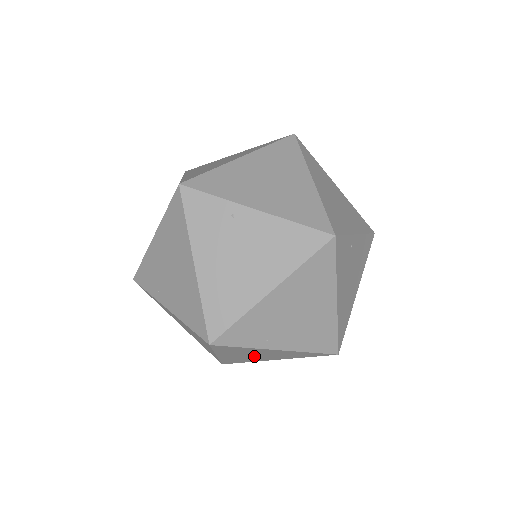
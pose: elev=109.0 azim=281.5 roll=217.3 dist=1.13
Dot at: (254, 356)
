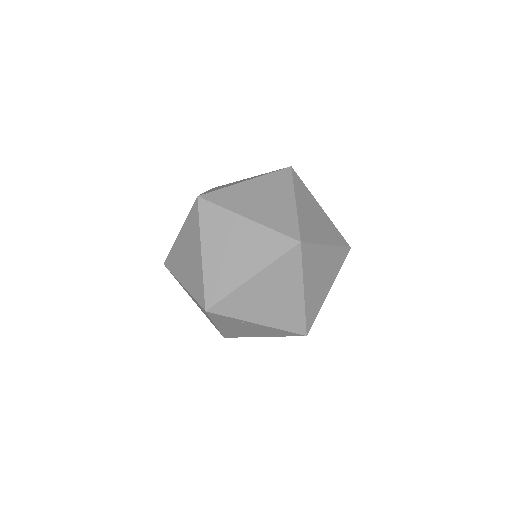
Dot at: occluded
